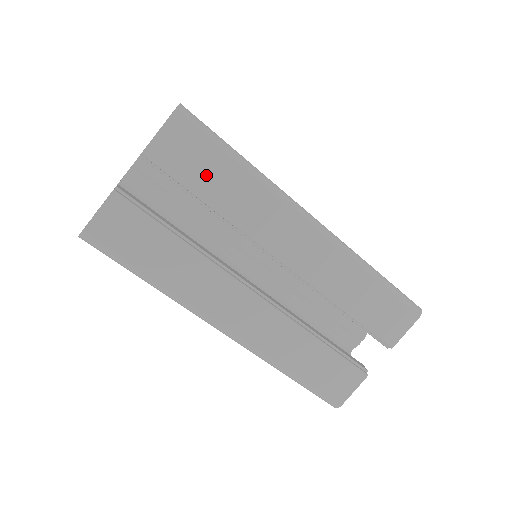
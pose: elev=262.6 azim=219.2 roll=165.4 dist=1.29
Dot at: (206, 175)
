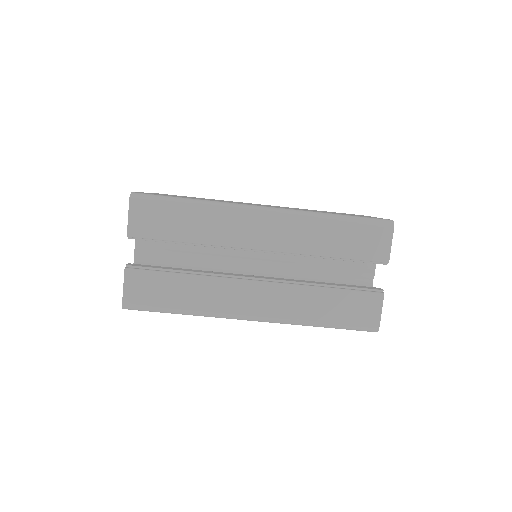
Dot at: (172, 224)
